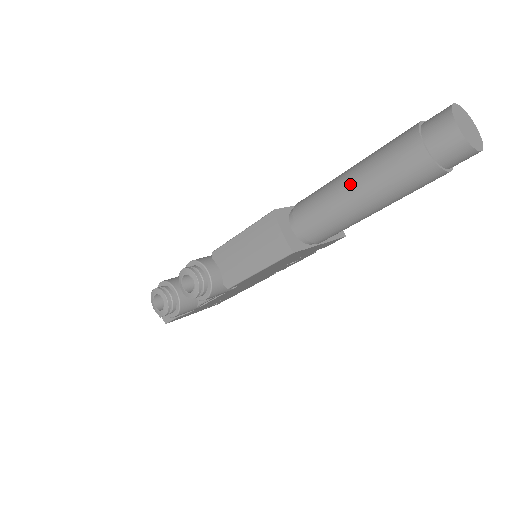
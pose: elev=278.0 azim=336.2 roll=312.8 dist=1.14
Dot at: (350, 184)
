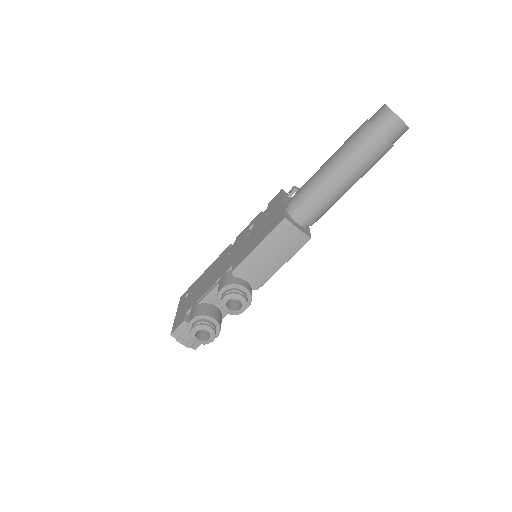
Dot at: (338, 177)
